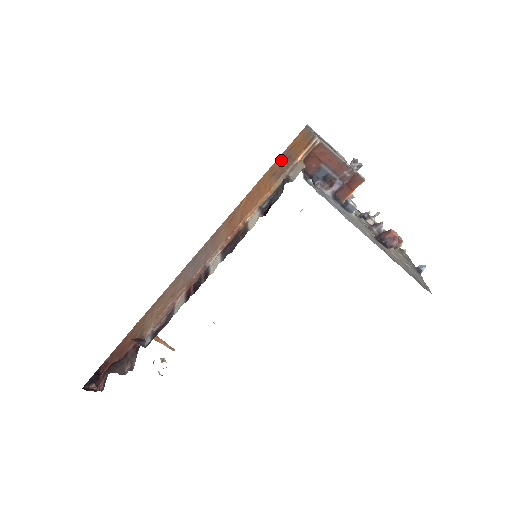
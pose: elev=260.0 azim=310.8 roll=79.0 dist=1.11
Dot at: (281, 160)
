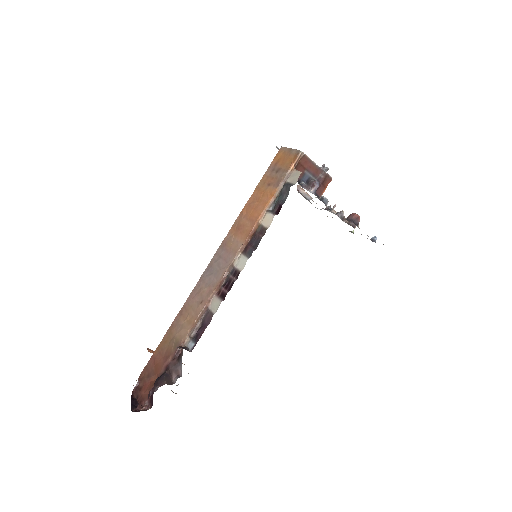
Dot at: (270, 174)
